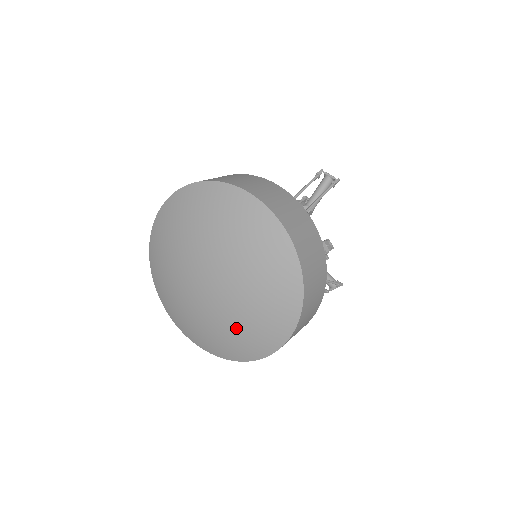
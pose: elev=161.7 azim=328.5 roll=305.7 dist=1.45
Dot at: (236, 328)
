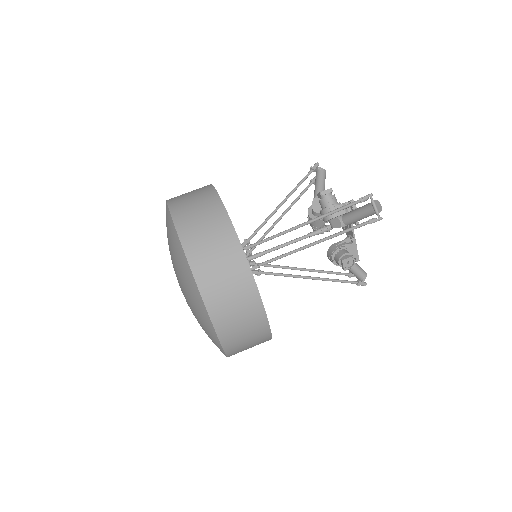
Dot at: occluded
